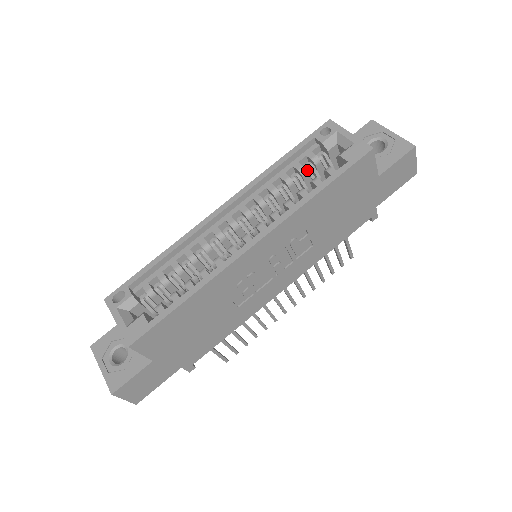
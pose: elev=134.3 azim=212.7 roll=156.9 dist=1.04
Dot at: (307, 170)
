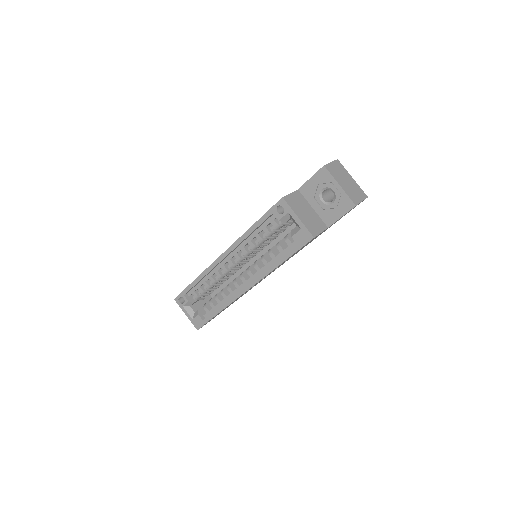
Dot at: (273, 232)
